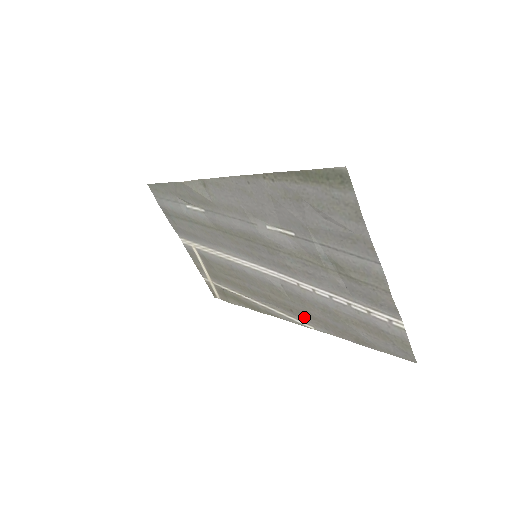
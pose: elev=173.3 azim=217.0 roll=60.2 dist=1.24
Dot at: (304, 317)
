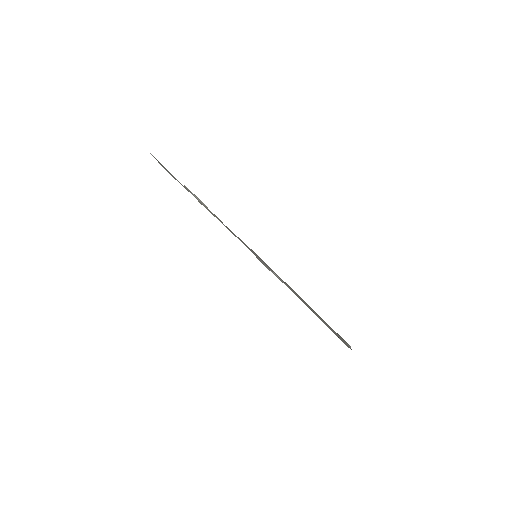
Dot at: occluded
